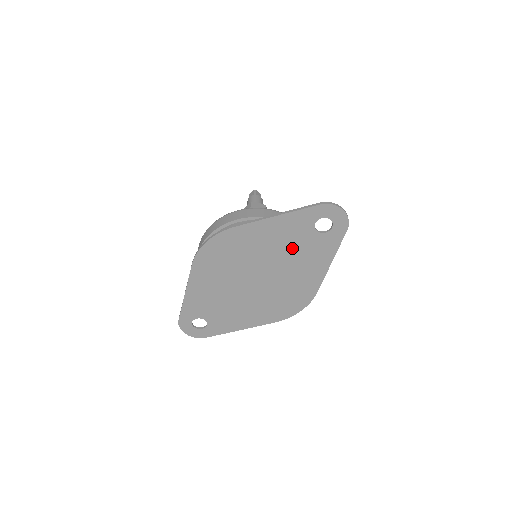
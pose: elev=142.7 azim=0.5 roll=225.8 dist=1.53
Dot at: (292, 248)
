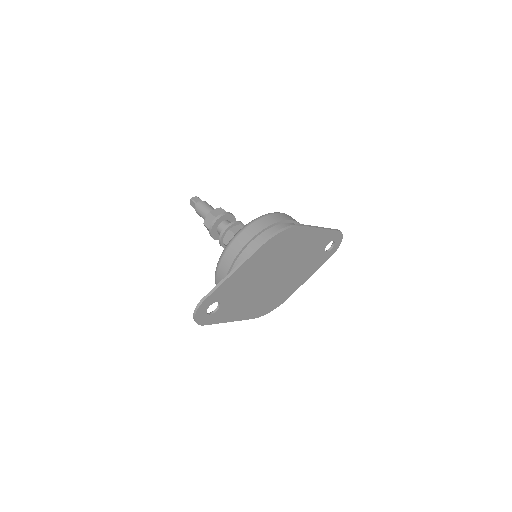
Dot at: (309, 256)
